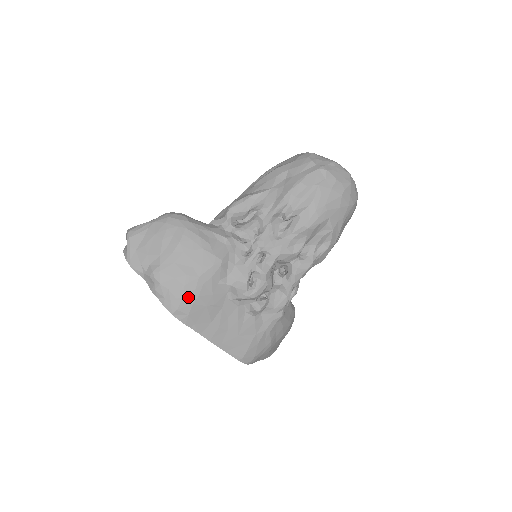
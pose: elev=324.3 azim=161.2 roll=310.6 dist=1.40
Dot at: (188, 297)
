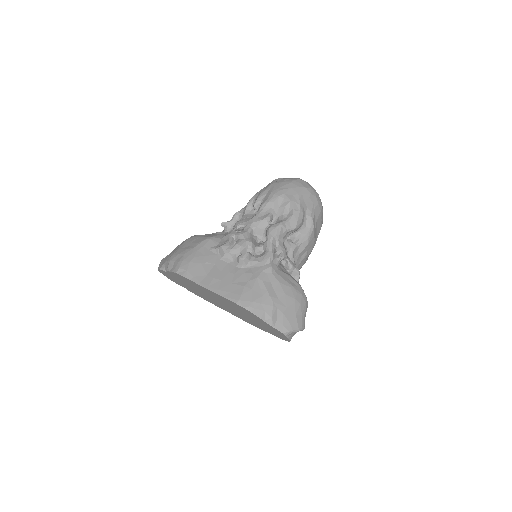
Dot at: (187, 259)
